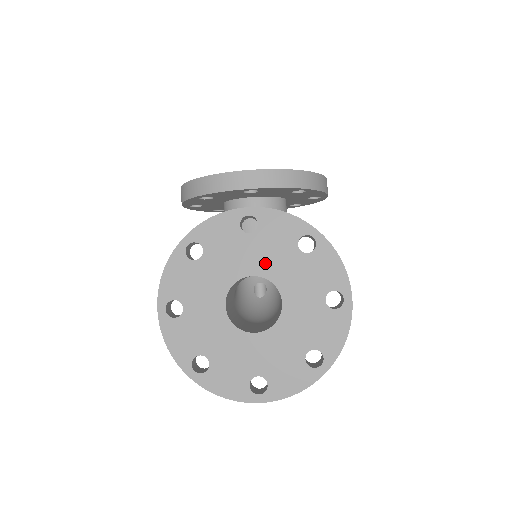
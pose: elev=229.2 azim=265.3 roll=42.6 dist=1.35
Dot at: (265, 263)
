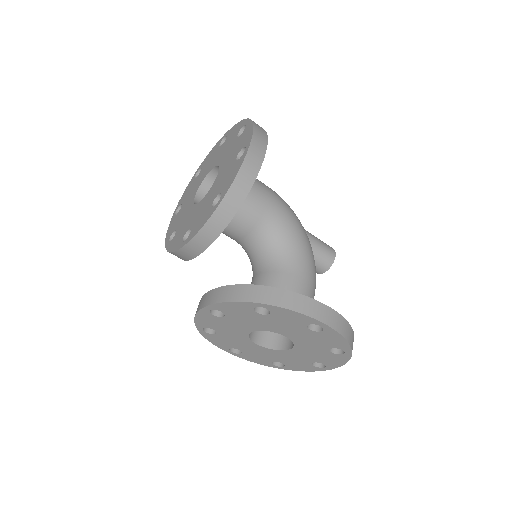
Dot at: (251, 325)
